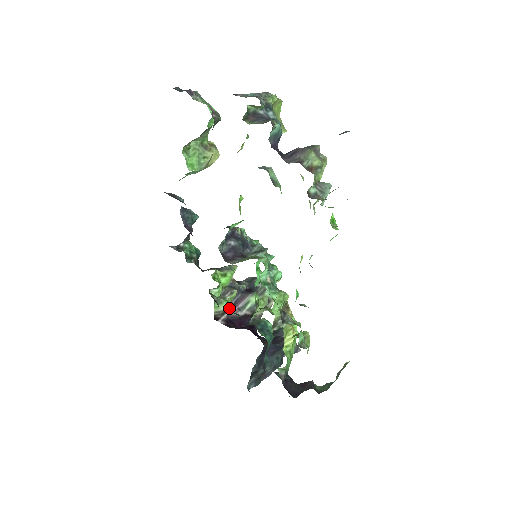
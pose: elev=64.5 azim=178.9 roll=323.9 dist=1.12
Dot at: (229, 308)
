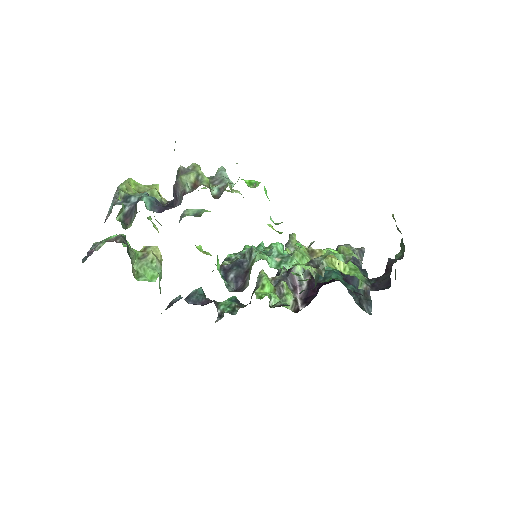
Dot at: (295, 294)
